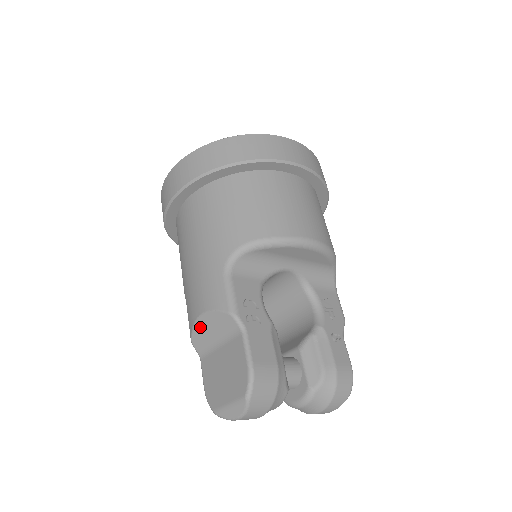
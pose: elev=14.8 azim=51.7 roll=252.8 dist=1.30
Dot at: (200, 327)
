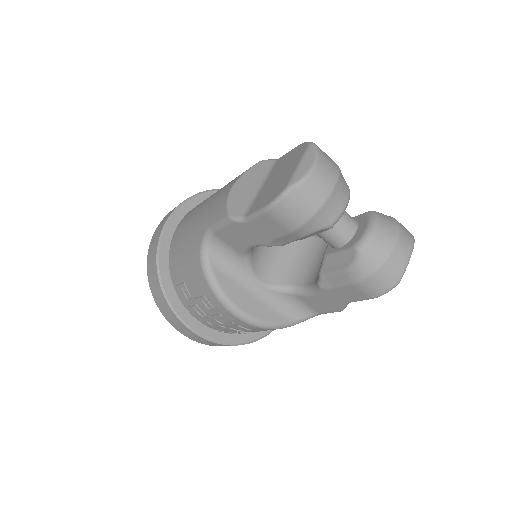
Dot at: (235, 195)
